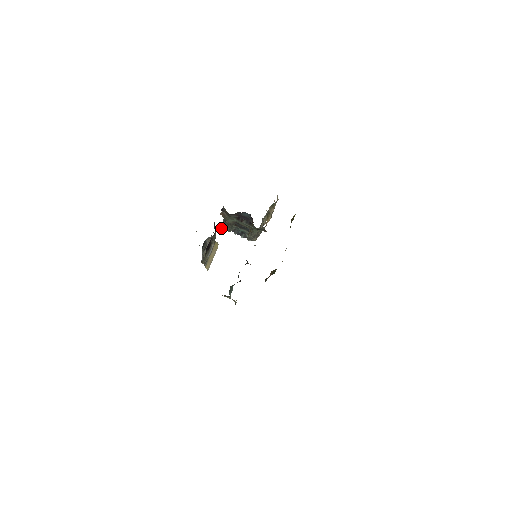
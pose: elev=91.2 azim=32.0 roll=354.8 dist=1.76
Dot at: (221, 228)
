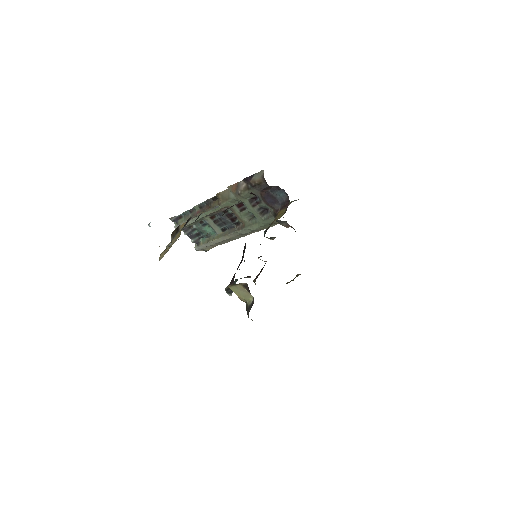
Dot at: (171, 219)
